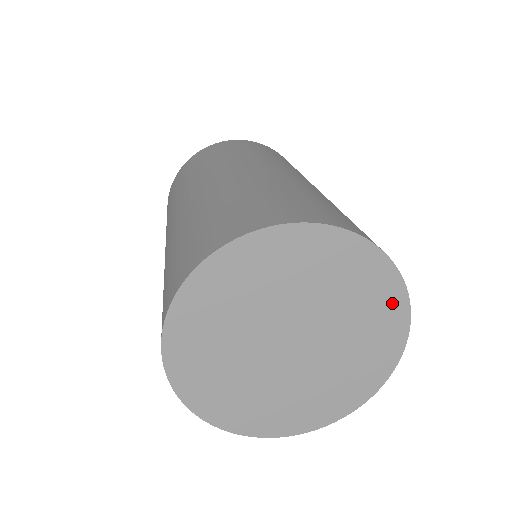
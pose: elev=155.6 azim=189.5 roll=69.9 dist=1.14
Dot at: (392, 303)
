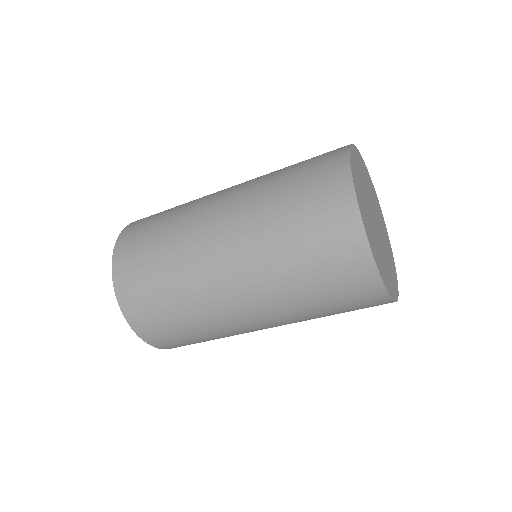
Dot at: (395, 283)
